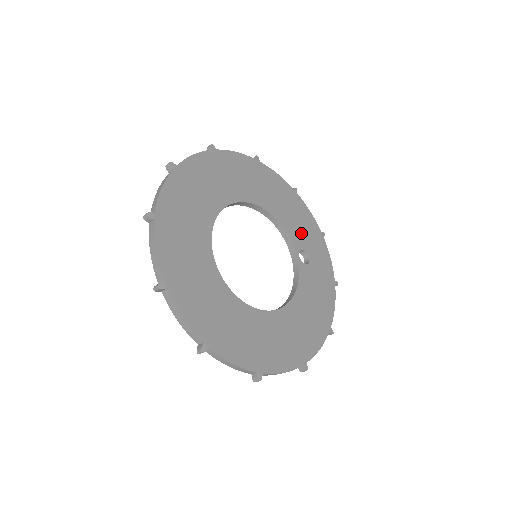
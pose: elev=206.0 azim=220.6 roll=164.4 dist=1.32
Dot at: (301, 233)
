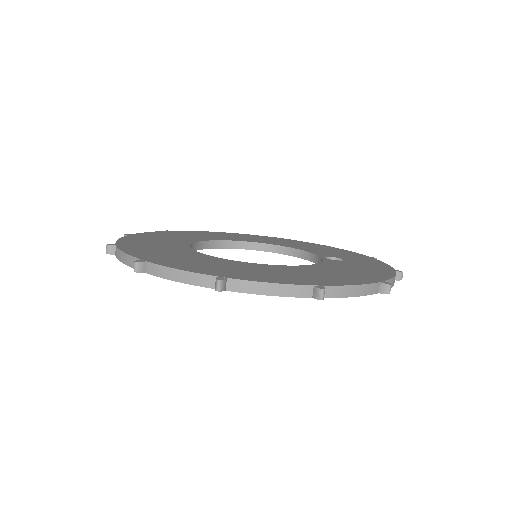
Dot at: (332, 254)
